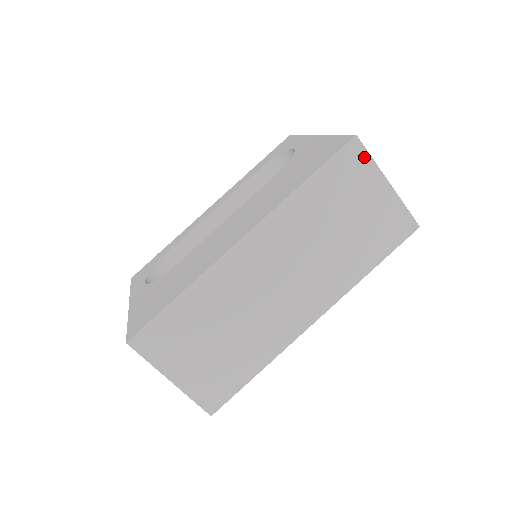
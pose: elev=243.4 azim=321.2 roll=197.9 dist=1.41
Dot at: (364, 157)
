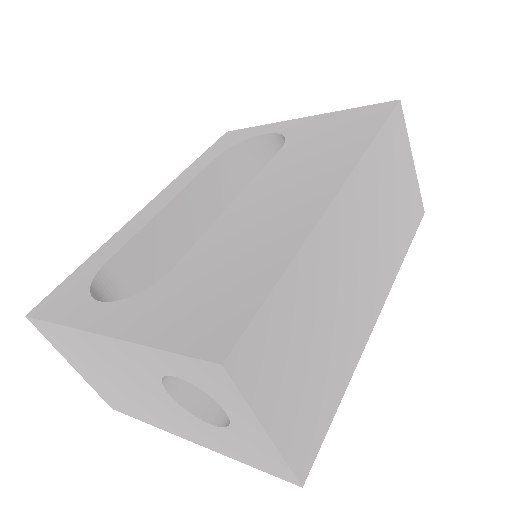
Dot at: (403, 126)
